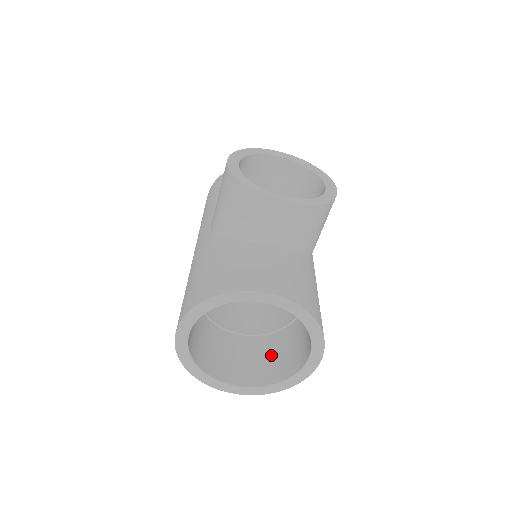
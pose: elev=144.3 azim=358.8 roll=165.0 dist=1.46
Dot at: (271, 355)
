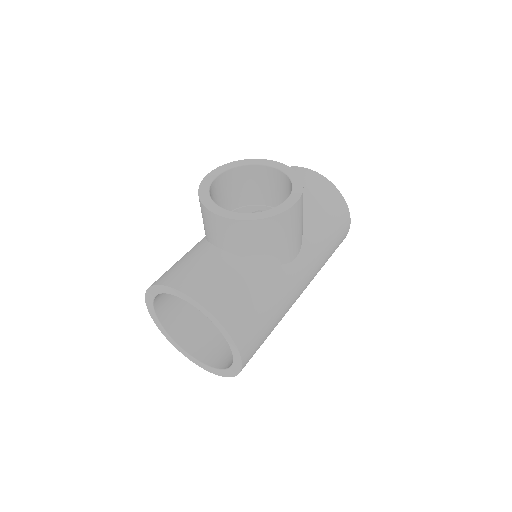
Dot at: occluded
